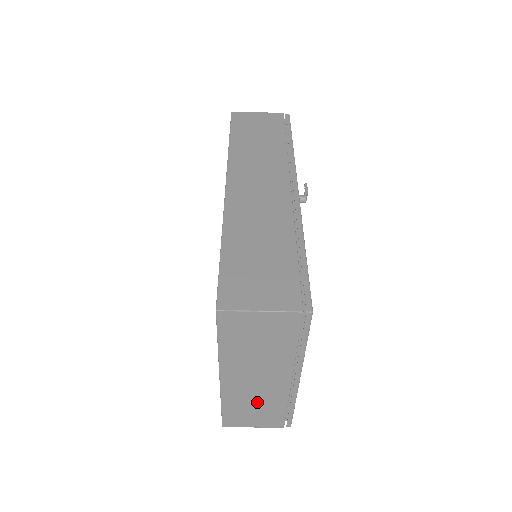
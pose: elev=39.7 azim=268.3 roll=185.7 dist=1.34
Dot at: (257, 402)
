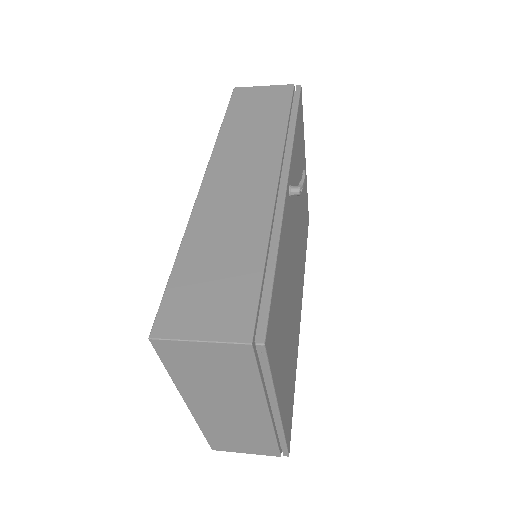
Dot at: (239, 431)
